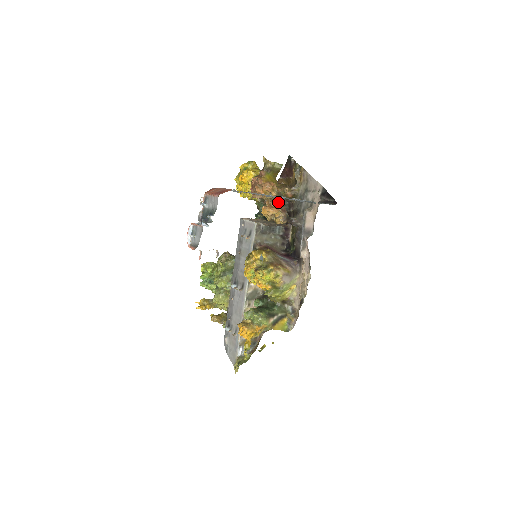
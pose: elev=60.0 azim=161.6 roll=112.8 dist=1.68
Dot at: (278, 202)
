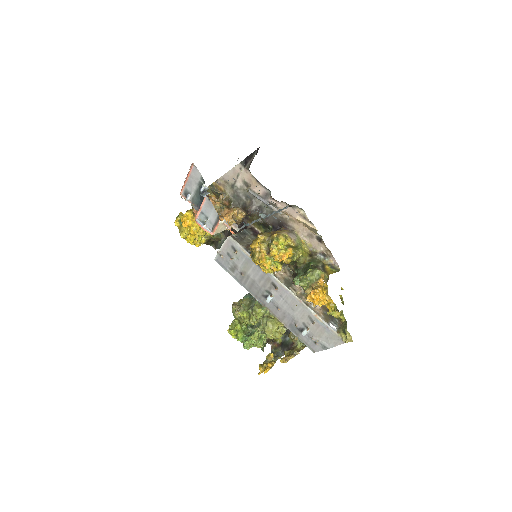
Dot at: (226, 208)
